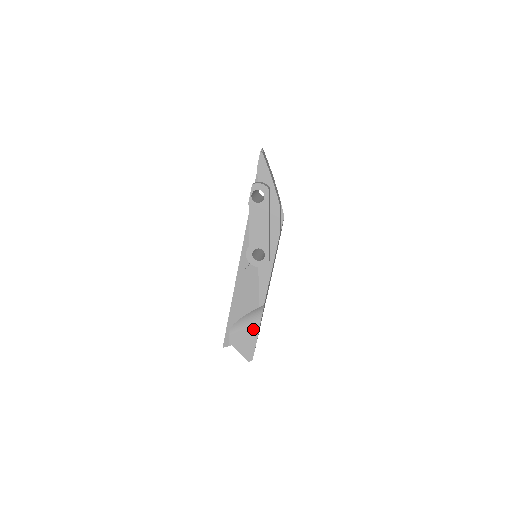
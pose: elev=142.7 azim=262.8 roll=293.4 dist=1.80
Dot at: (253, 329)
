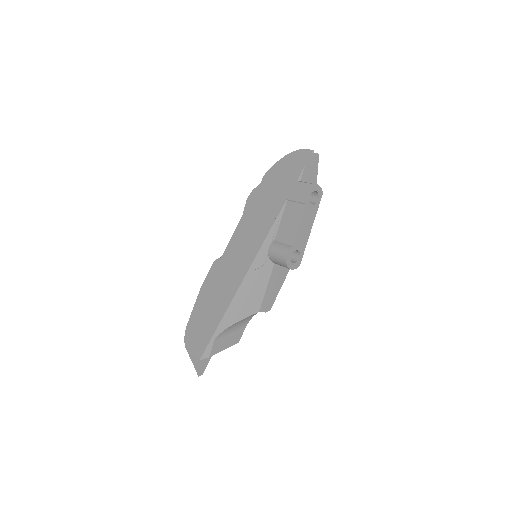
Dot at: (236, 337)
